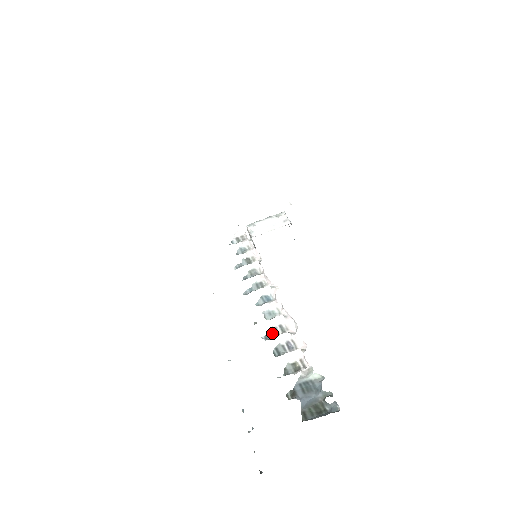
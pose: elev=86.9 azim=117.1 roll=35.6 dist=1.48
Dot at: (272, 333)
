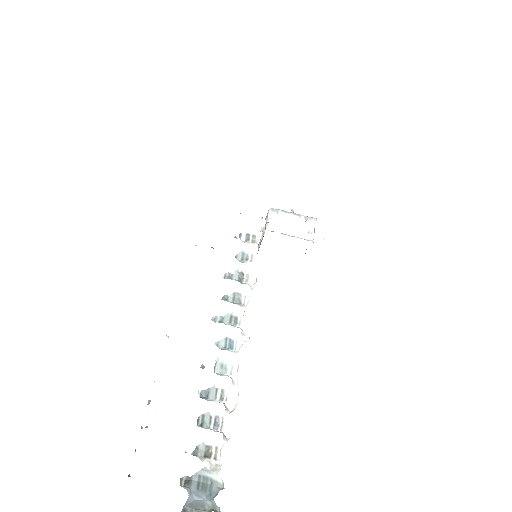
Dot at: (210, 393)
